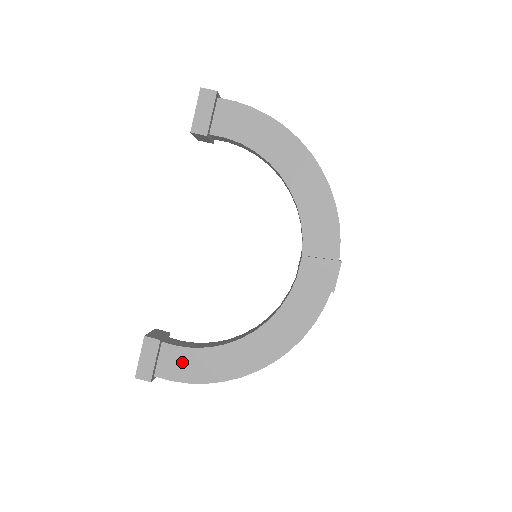
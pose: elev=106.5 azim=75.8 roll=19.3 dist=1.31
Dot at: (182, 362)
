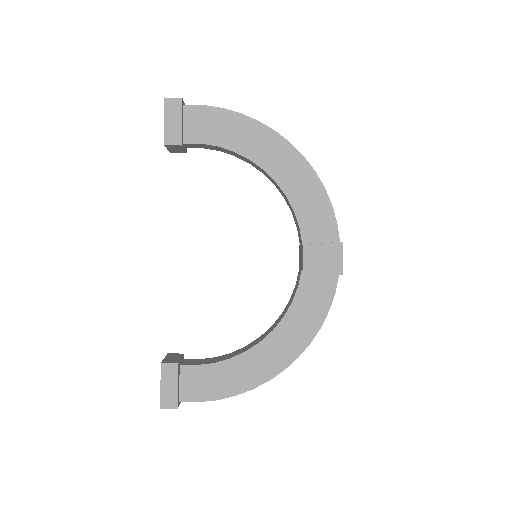
Dot at: (205, 380)
